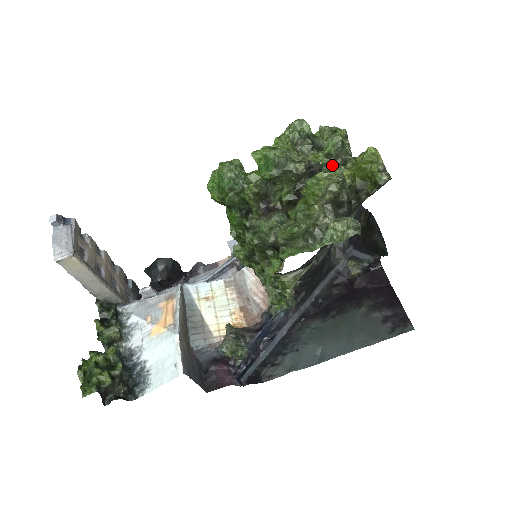
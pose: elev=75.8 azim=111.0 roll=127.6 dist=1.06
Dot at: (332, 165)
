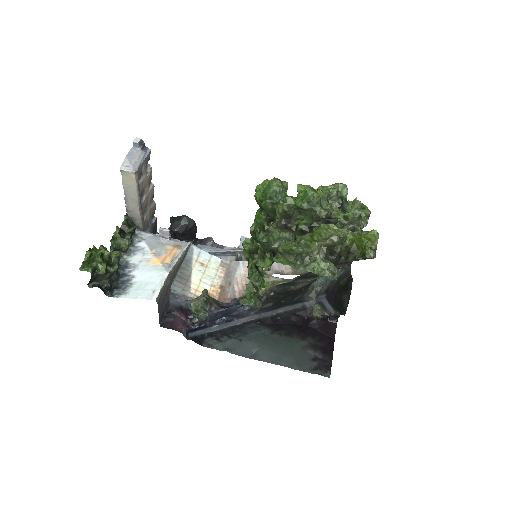
Dot at: (345, 226)
